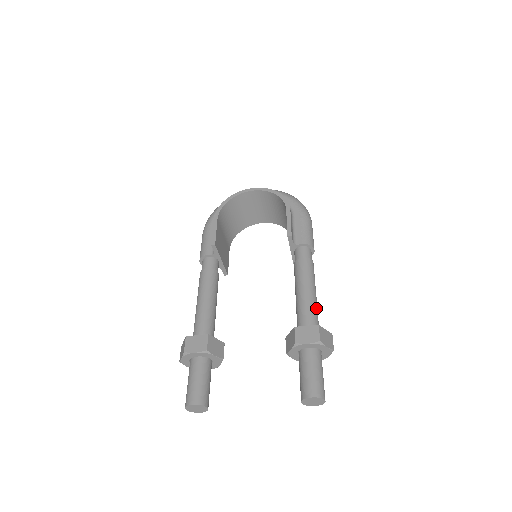
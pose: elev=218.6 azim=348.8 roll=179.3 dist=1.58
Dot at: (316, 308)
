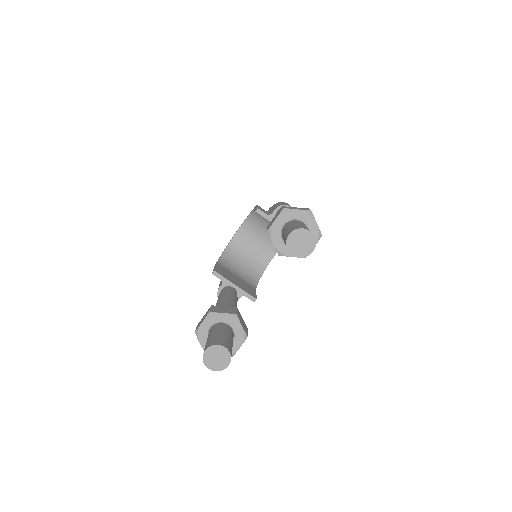
Dot at: occluded
